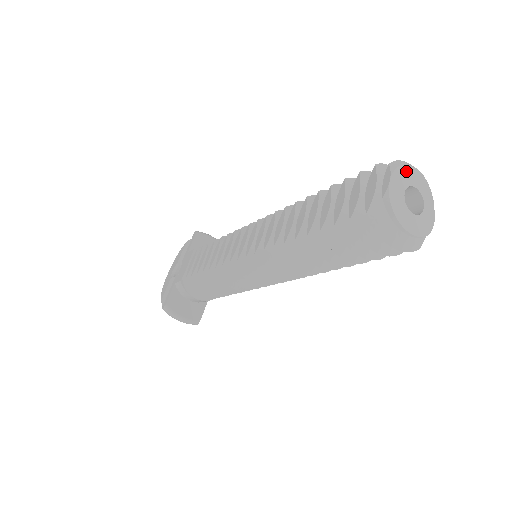
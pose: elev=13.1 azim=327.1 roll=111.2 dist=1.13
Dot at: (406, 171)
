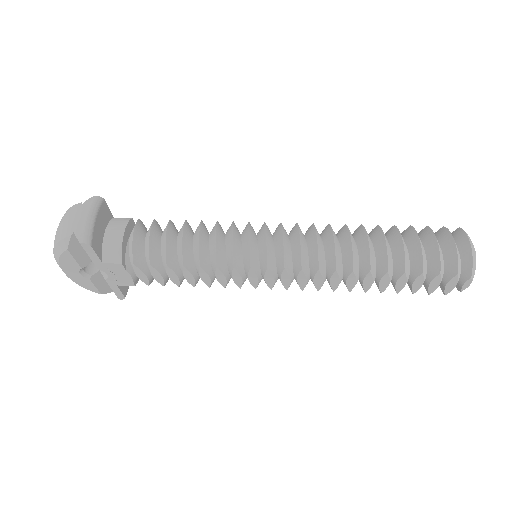
Dot at: (474, 265)
